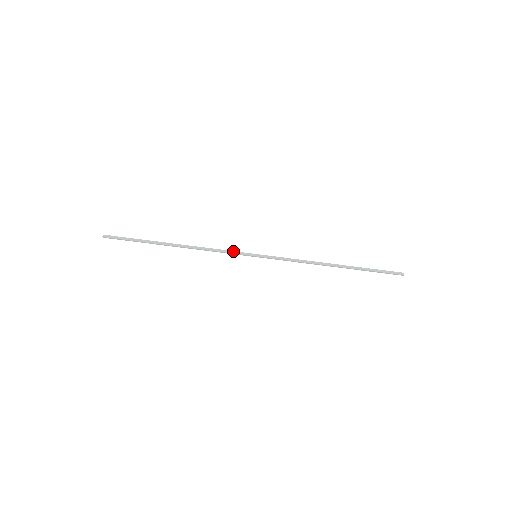
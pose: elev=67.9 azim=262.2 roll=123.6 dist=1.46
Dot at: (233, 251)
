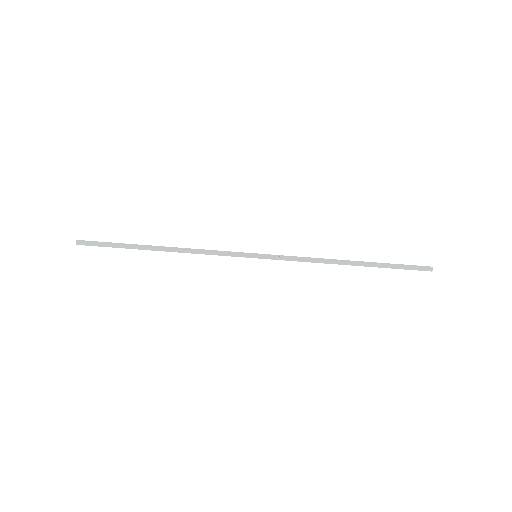
Dot at: (229, 251)
